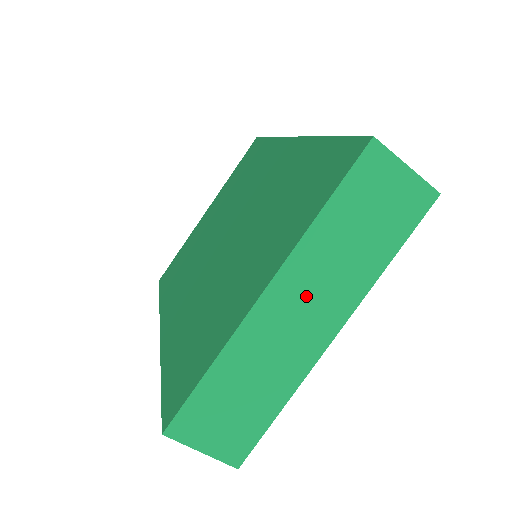
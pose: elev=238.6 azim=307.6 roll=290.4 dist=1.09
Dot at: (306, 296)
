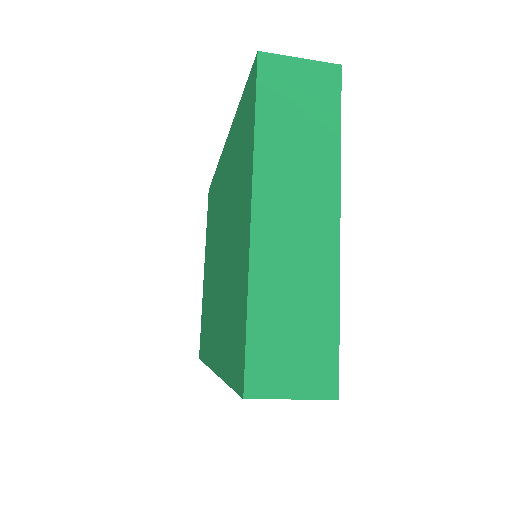
Dot at: (290, 200)
